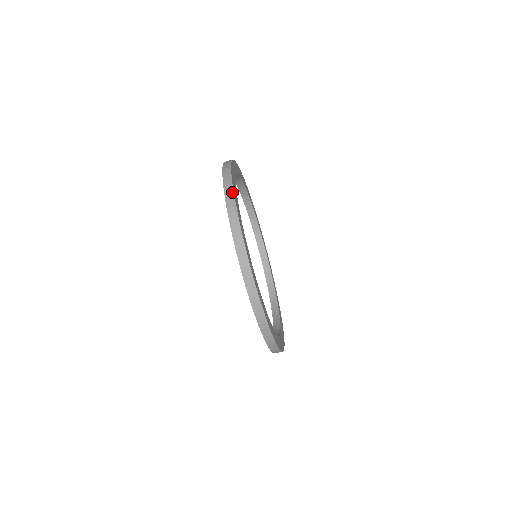
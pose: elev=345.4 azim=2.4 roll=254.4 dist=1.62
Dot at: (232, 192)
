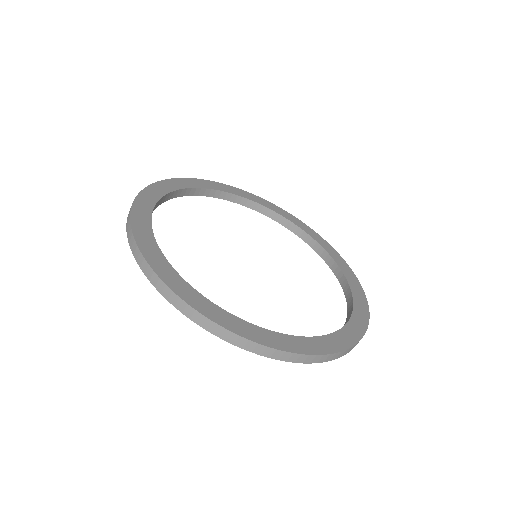
Dot at: (131, 233)
